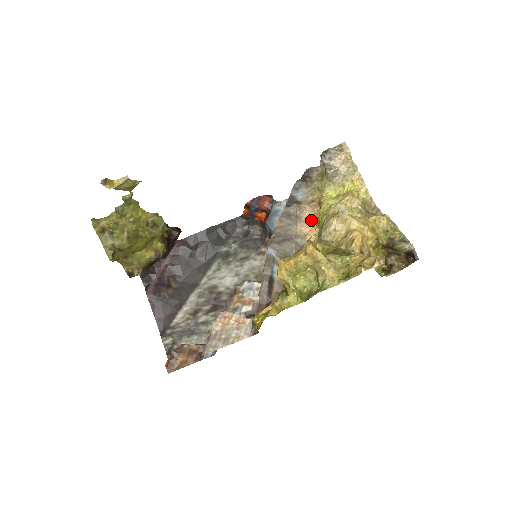
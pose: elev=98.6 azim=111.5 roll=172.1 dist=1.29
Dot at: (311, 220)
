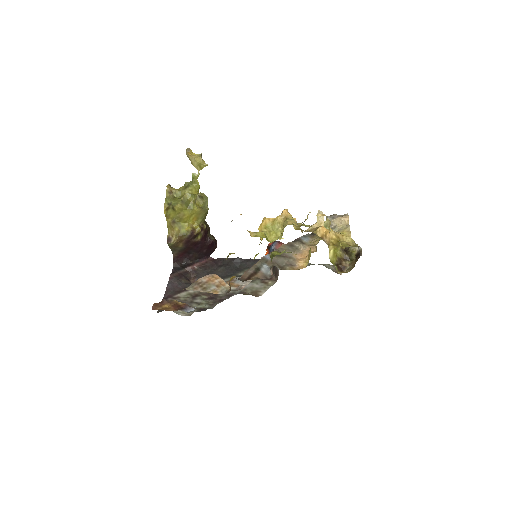
Dot at: (306, 254)
